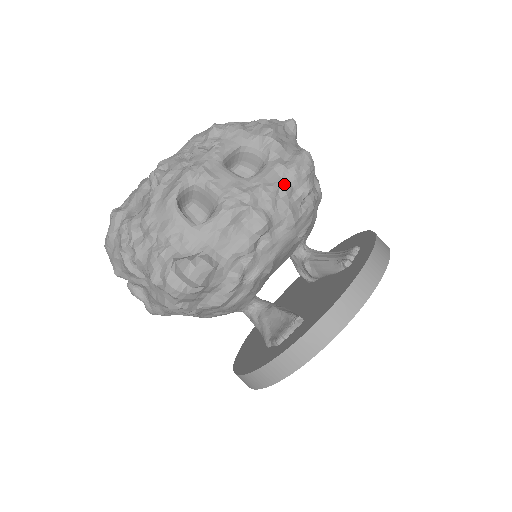
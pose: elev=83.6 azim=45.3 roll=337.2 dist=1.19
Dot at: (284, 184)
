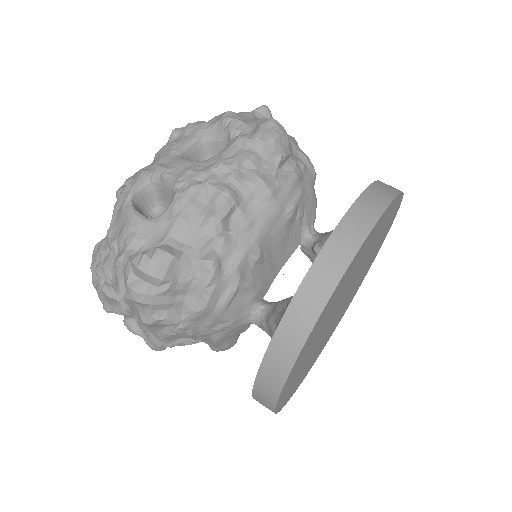
Dot at: (247, 154)
